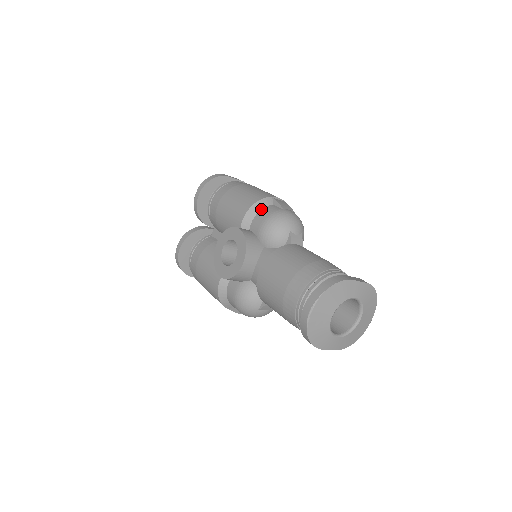
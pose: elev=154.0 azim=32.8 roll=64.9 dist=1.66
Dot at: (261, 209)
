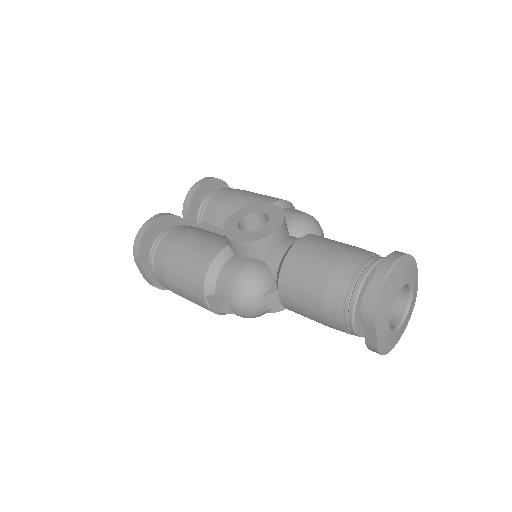
Dot at: (289, 208)
